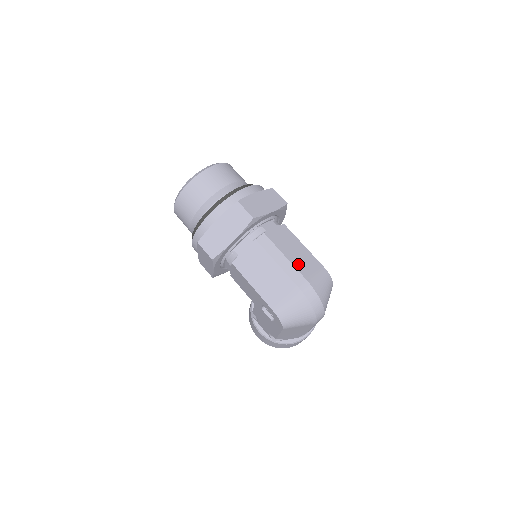
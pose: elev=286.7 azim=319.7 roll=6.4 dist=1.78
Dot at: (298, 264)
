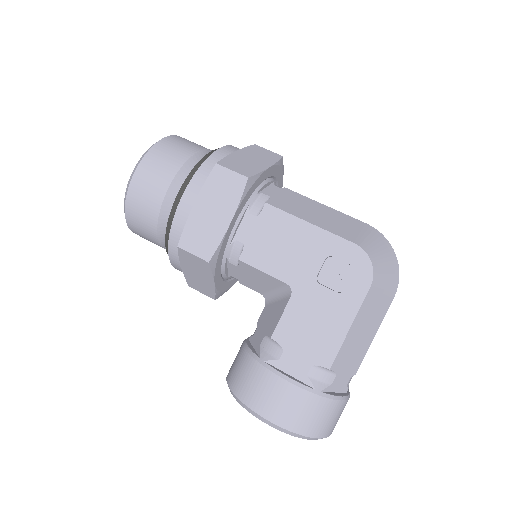
Dot at: occluded
